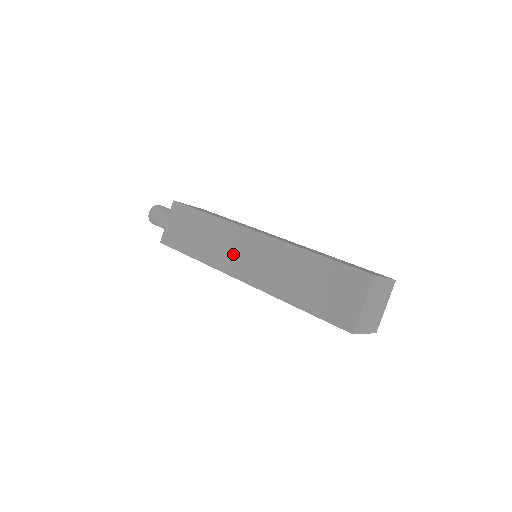
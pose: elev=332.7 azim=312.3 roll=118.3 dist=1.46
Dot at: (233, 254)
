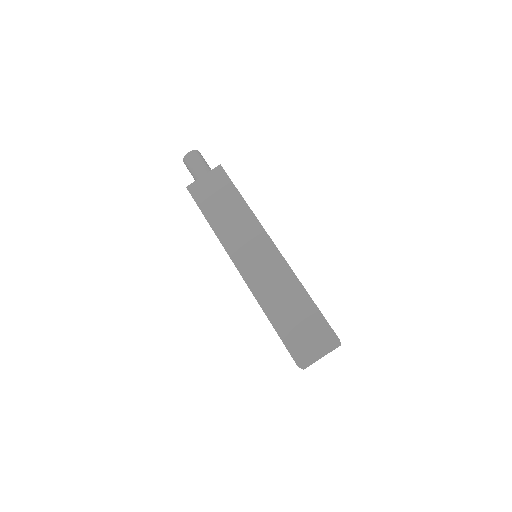
Dot at: (244, 245)
